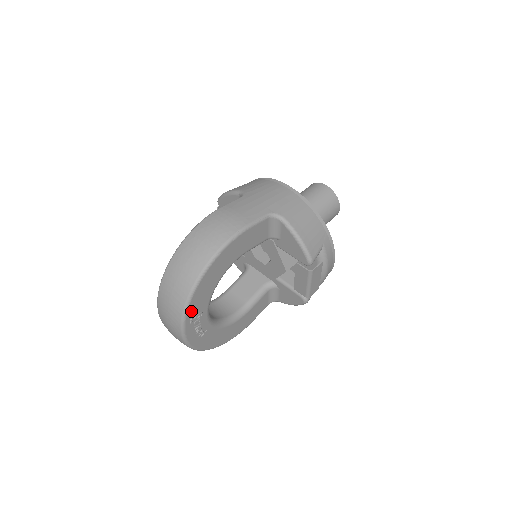
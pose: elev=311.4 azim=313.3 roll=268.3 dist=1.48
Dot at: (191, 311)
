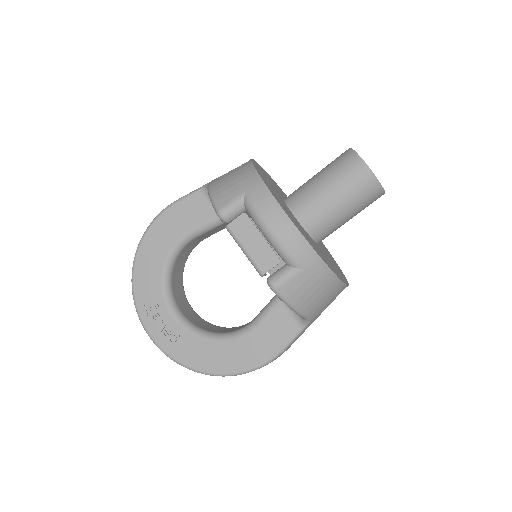
Dot at: (141, 299)
